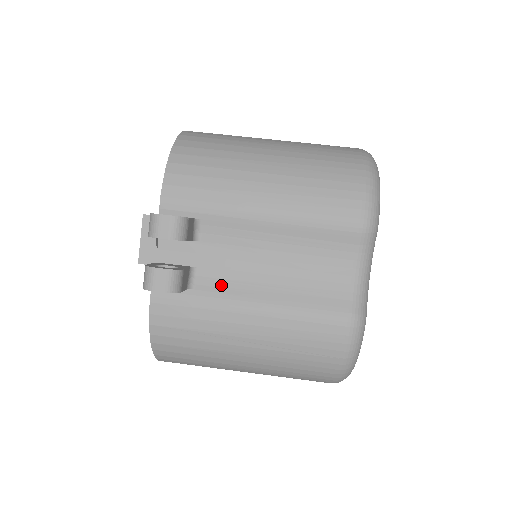
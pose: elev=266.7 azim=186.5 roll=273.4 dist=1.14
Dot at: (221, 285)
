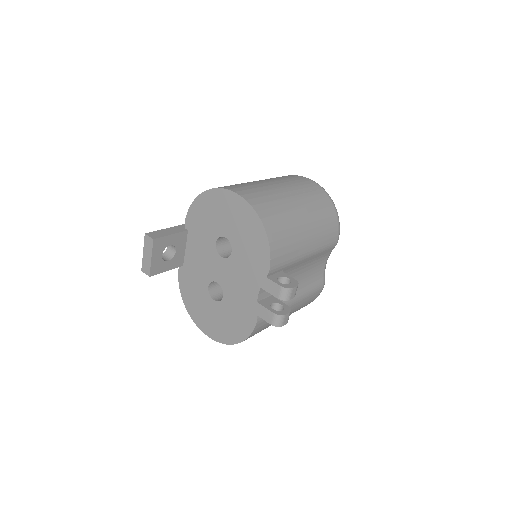
Dot at: occluded
